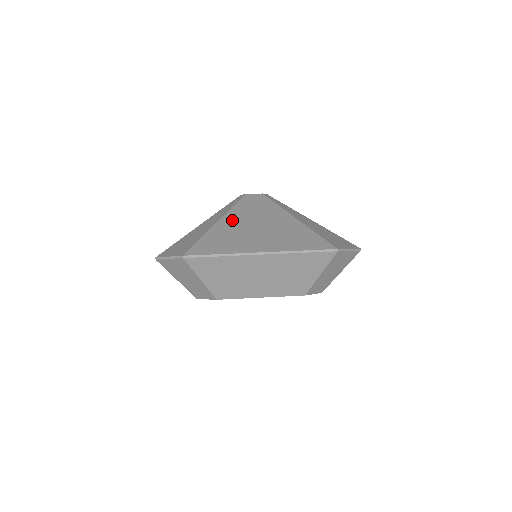
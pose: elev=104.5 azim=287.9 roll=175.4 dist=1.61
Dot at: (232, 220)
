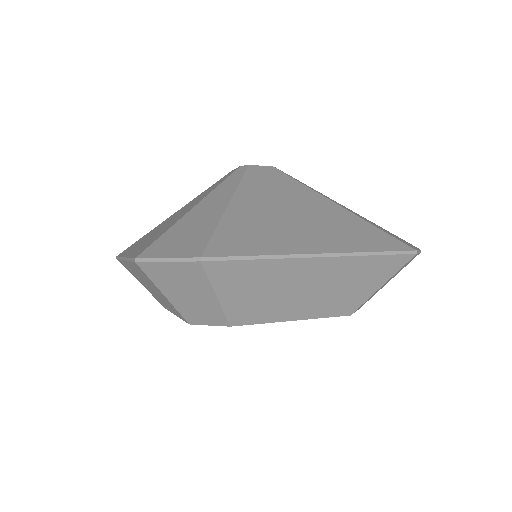
Dot at: (250, 201)
